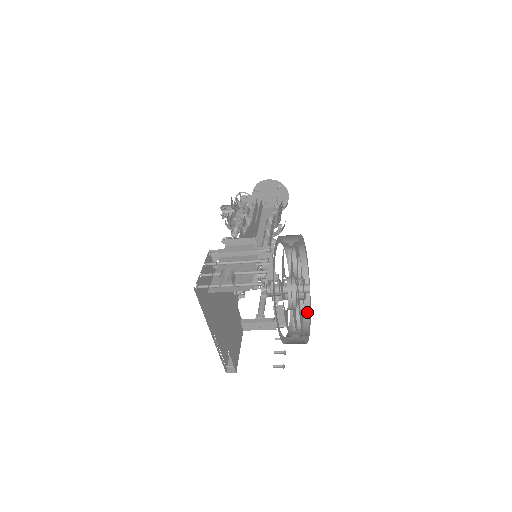
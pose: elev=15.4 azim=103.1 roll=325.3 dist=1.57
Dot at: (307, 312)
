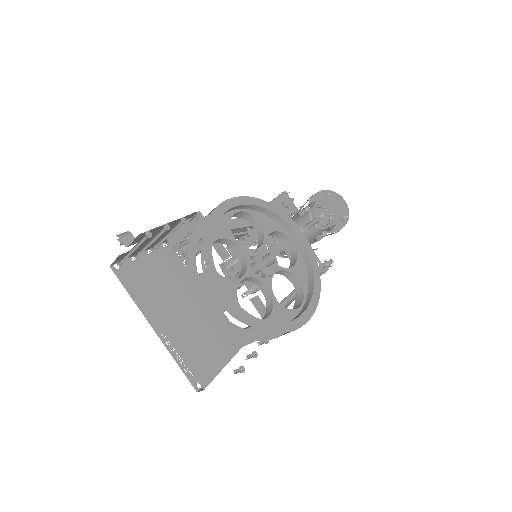
Dot at: (305, 306)
